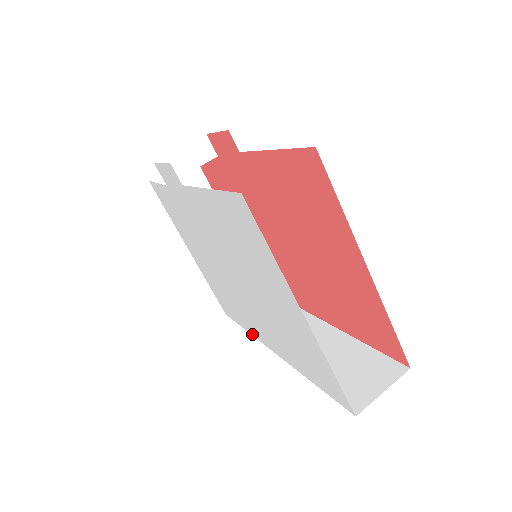
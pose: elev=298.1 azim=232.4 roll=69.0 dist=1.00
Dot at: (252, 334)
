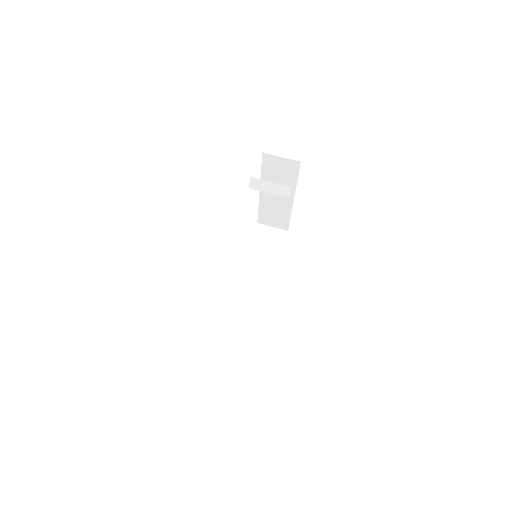
Dot at: (245, 257)
